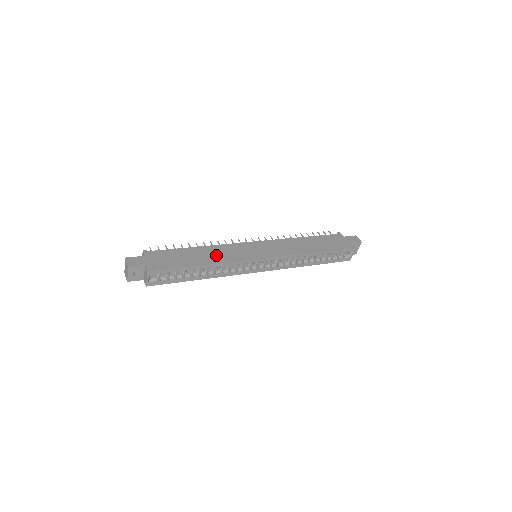
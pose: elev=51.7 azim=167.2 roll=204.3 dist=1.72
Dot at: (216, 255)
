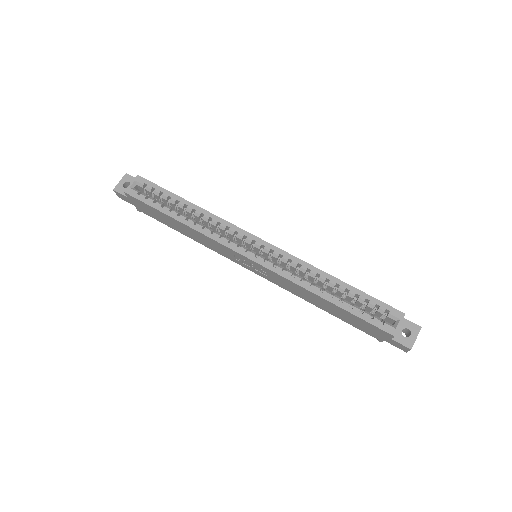
Dot at: occluded
